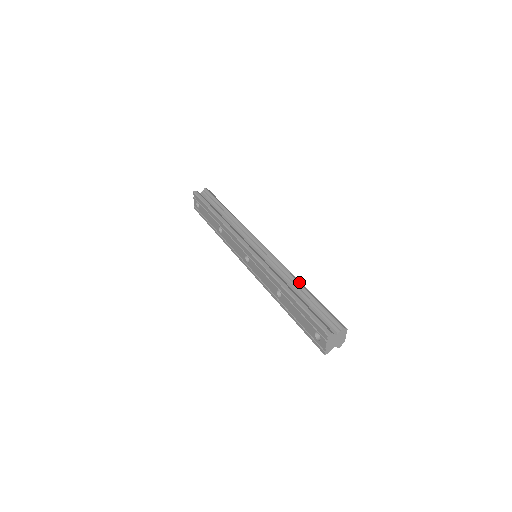
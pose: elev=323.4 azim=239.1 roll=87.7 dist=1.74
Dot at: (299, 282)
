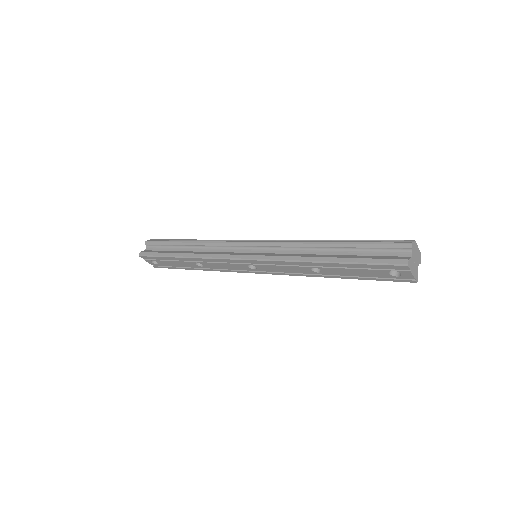
Dot at: (323, 242)
